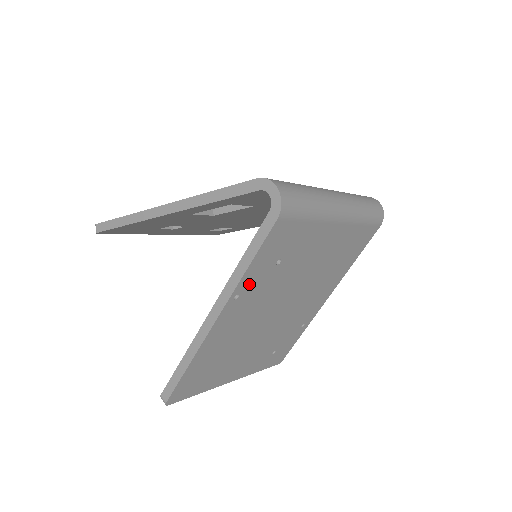
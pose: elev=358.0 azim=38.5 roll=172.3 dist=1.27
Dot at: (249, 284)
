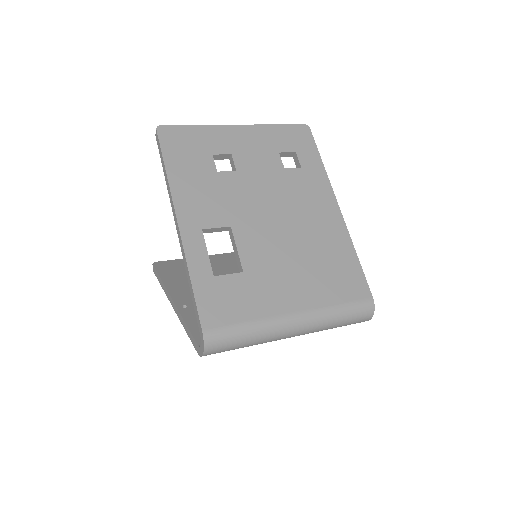
Dot at: occluded
